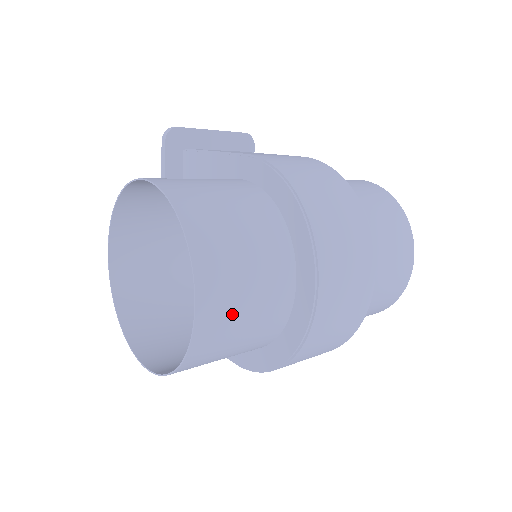
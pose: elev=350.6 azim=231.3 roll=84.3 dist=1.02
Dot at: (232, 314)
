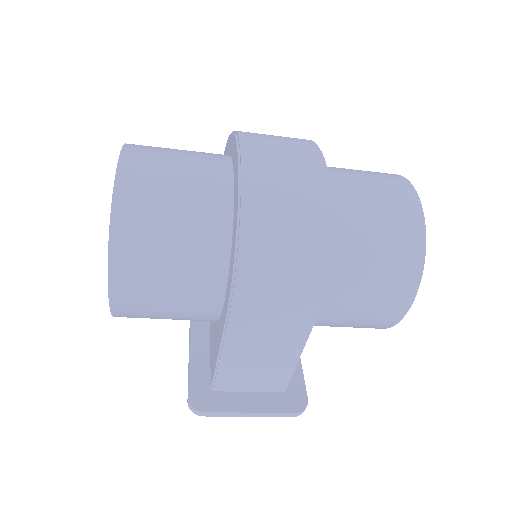
Dot at: (158, 169)
